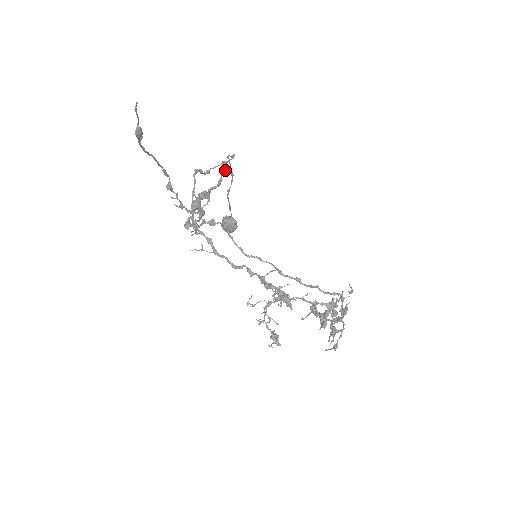
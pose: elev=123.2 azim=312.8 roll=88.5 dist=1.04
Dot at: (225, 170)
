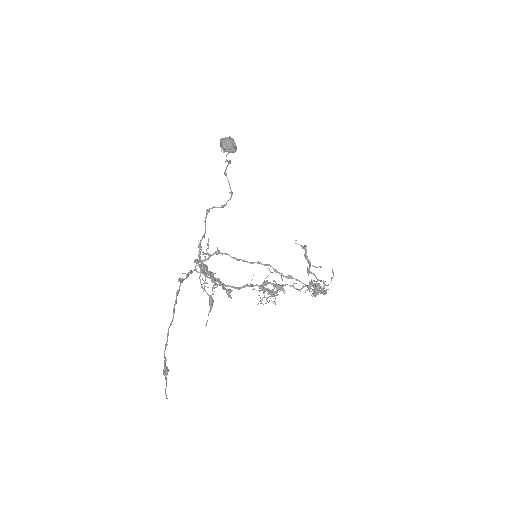
Dot at: (228, 295)
